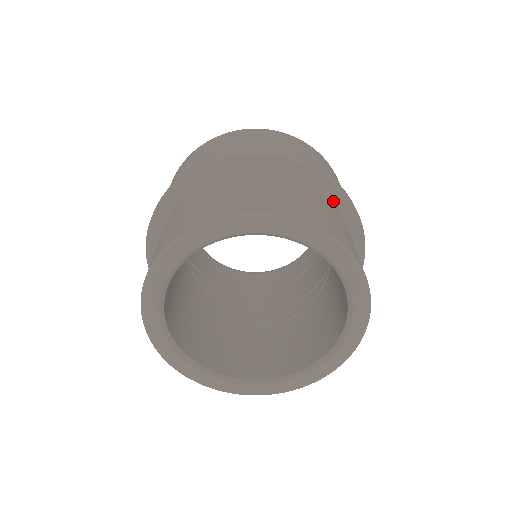
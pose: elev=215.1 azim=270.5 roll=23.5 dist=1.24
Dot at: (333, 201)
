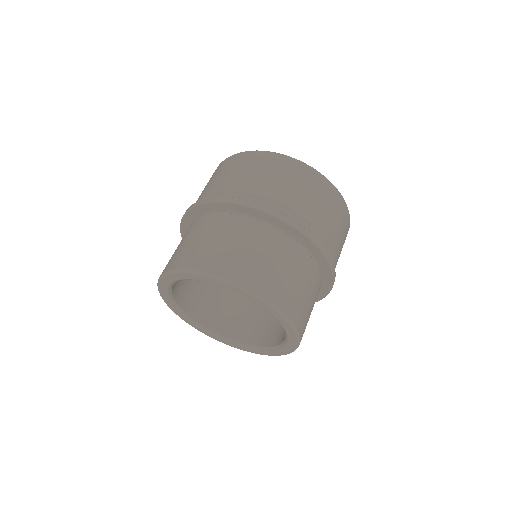
Dot at: (322, 285)
